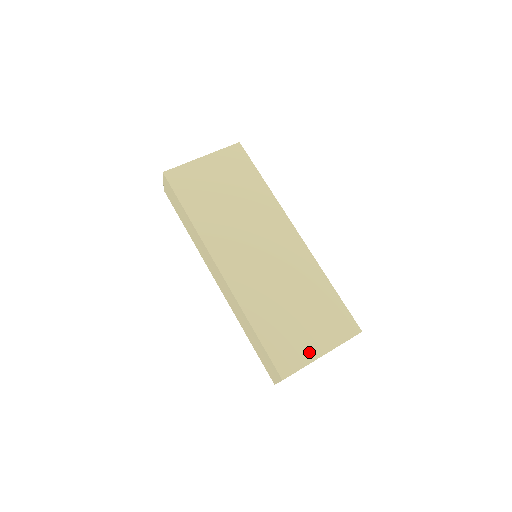
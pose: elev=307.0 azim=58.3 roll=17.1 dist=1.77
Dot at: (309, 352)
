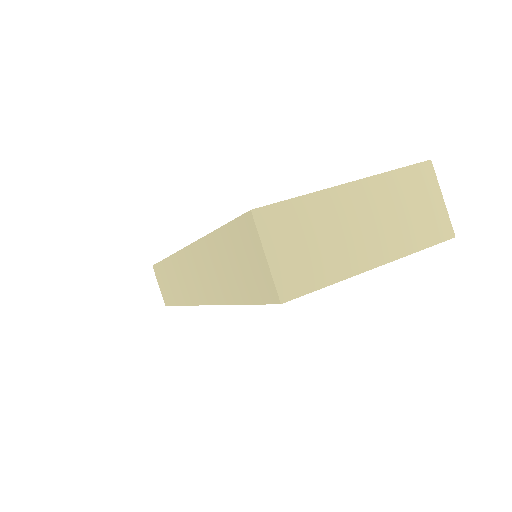
Dot at: occluded
